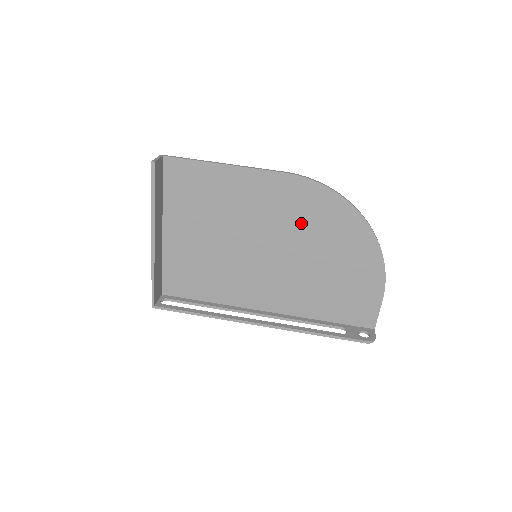
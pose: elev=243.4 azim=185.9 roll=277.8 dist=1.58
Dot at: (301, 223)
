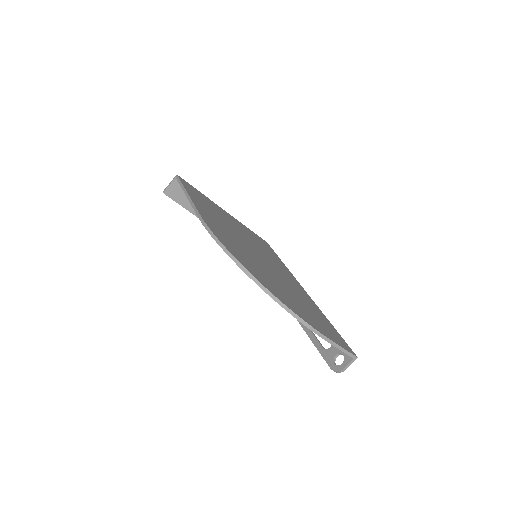
Dot at: occluded
